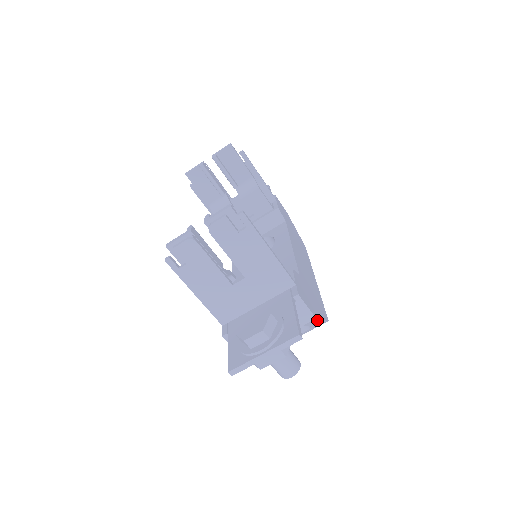
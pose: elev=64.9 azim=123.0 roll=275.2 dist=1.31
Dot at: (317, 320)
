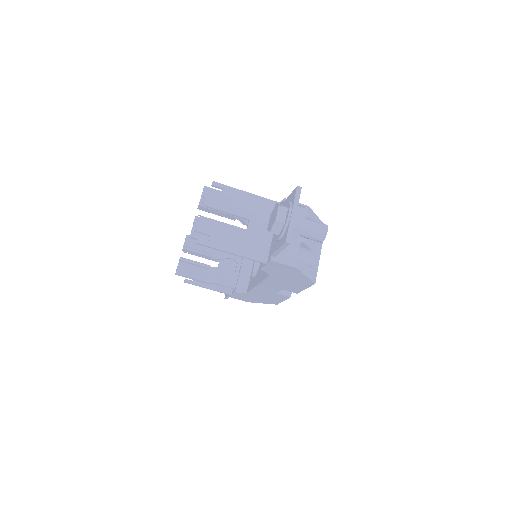
Dot at: (313, 213)
